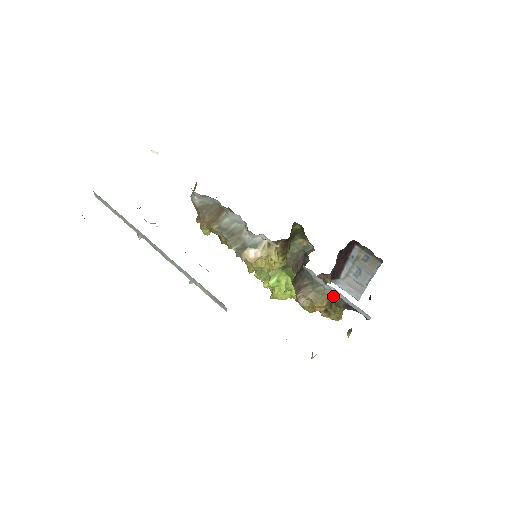
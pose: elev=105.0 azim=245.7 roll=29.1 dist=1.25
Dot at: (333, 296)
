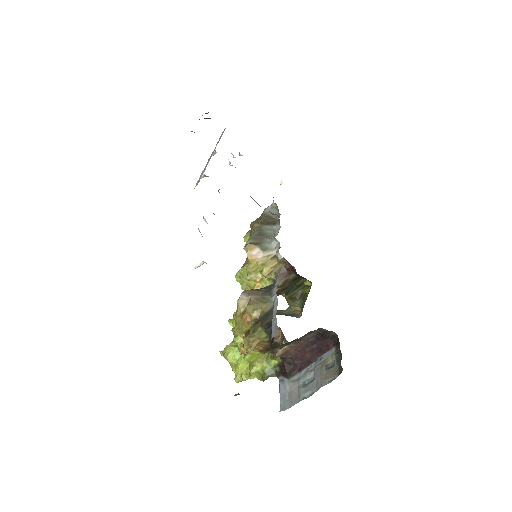
Dot at: (269, 311)
